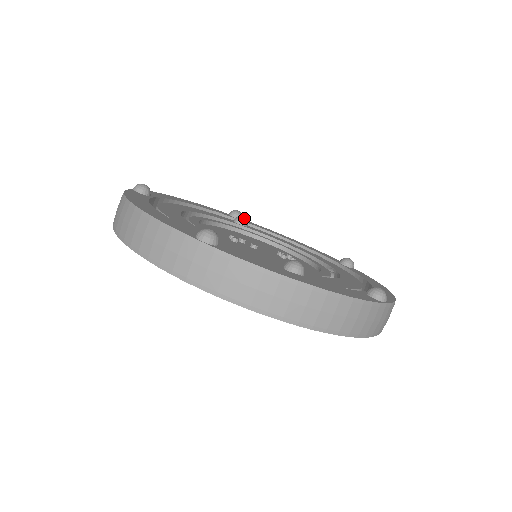
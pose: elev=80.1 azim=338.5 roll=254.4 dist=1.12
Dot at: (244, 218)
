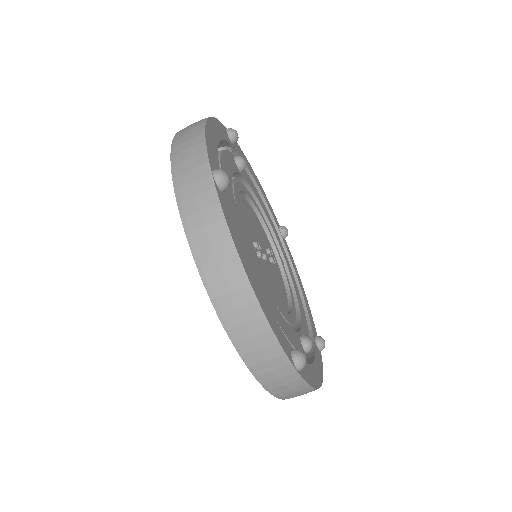
Dot at: occluded
